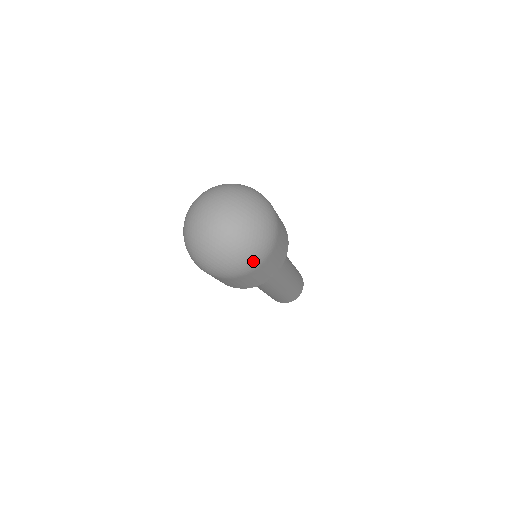
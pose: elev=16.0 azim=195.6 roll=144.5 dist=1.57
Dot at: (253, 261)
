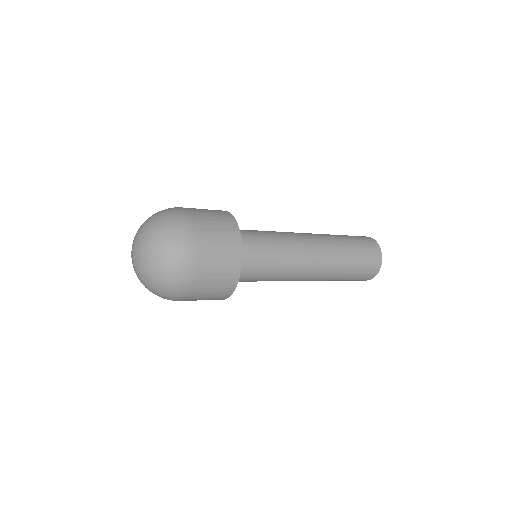
Dot at: (175, 286)
